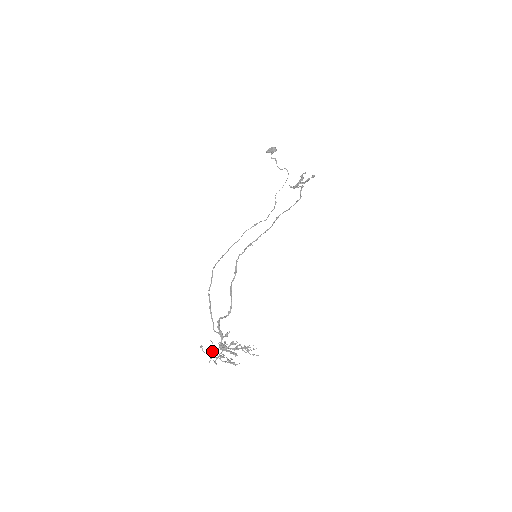
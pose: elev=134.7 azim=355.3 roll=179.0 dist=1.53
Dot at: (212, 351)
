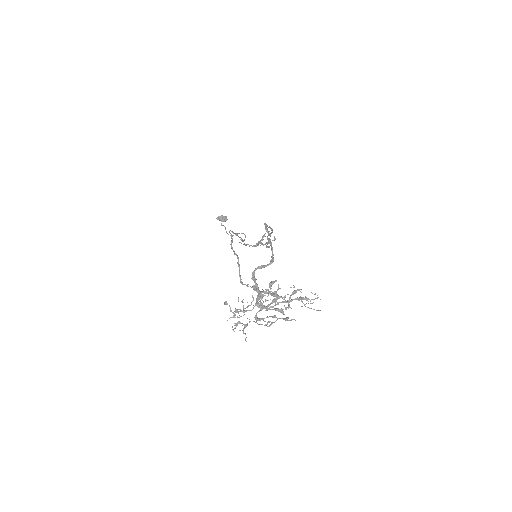
Dot at: (248, 305)
